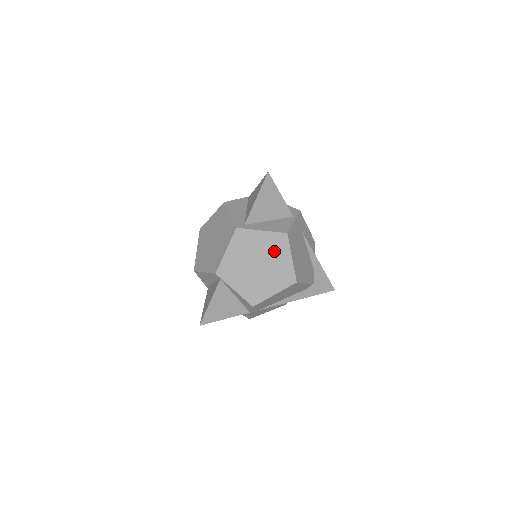
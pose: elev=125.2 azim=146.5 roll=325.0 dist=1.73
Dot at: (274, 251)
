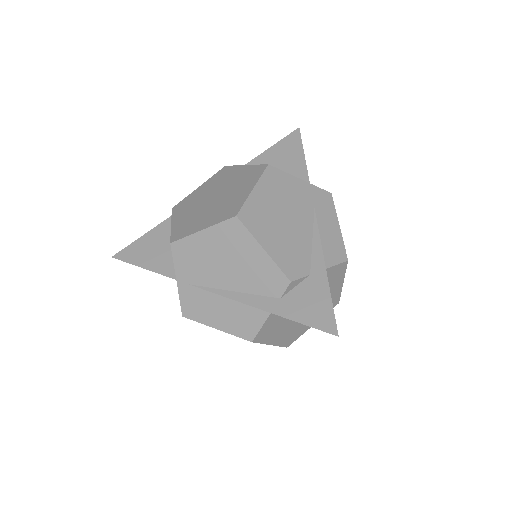
Dot at: (241, 183)
